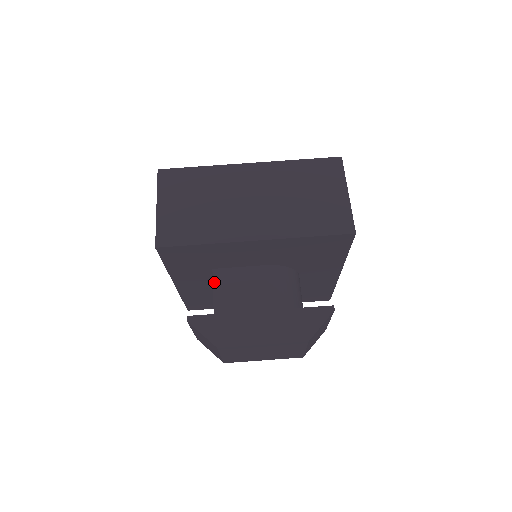
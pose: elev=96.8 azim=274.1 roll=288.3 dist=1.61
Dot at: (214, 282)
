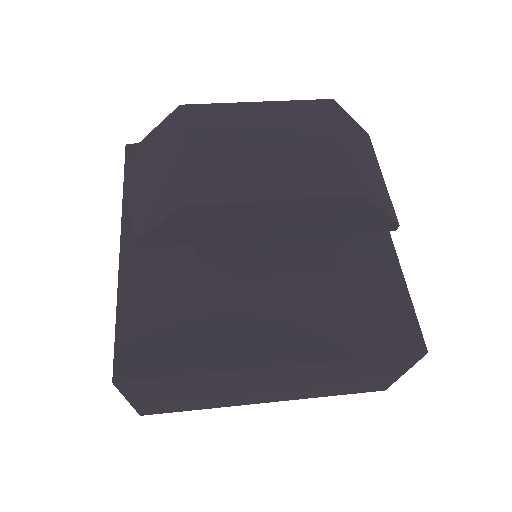
Dot at: occluded
